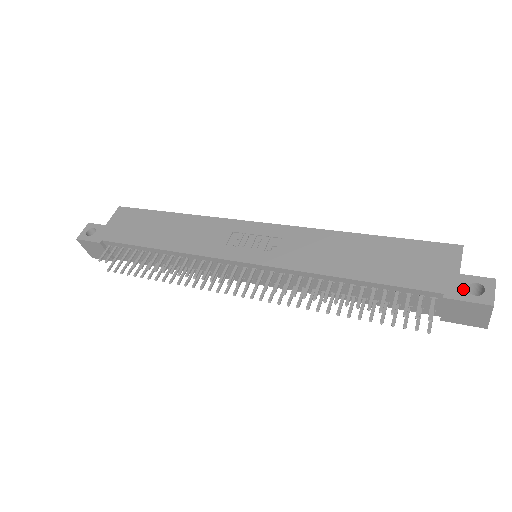
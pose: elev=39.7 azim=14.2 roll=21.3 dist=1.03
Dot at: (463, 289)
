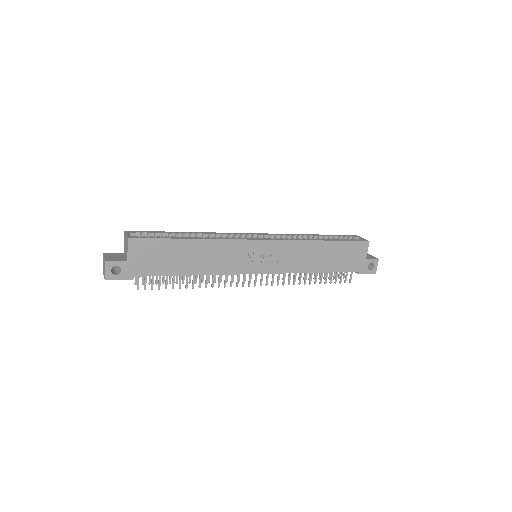
Dot at: (366, 268)
